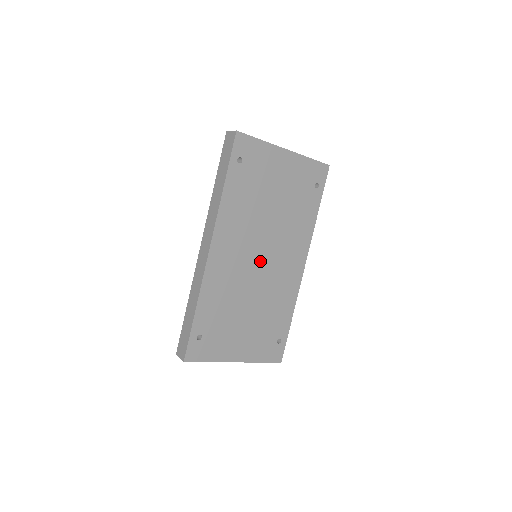
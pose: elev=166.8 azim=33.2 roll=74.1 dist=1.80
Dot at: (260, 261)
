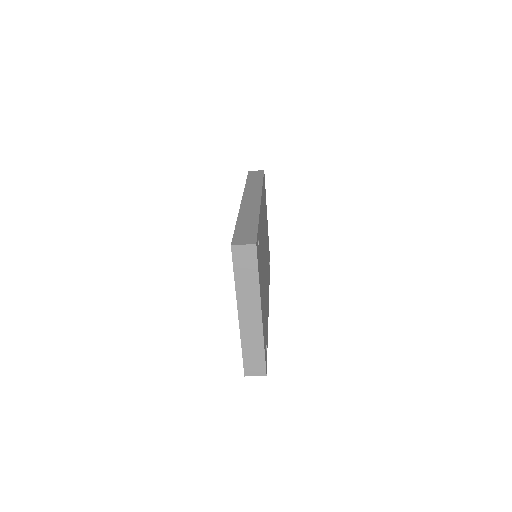
Dot at: occluded
